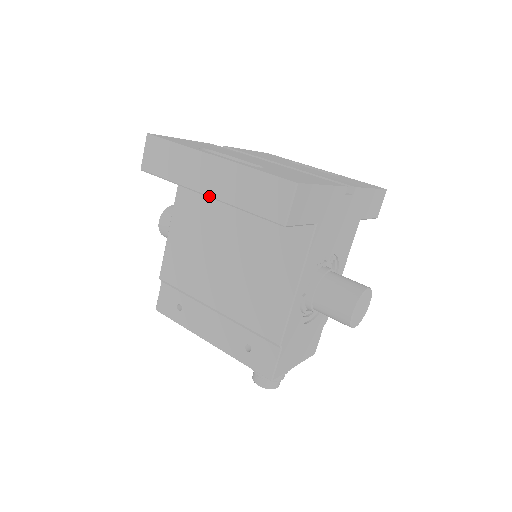
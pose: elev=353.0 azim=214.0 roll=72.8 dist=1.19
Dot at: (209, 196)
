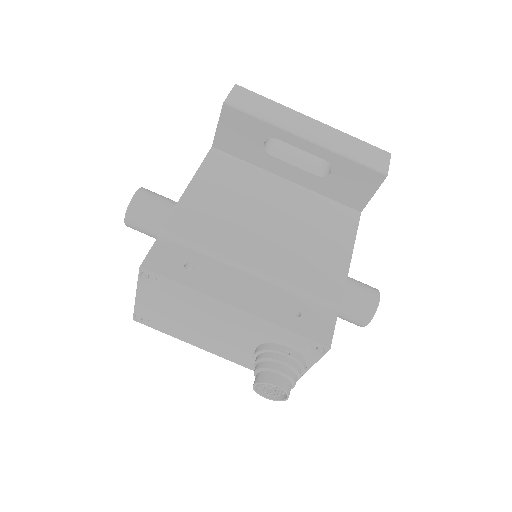
Dot at: (311, 141)
